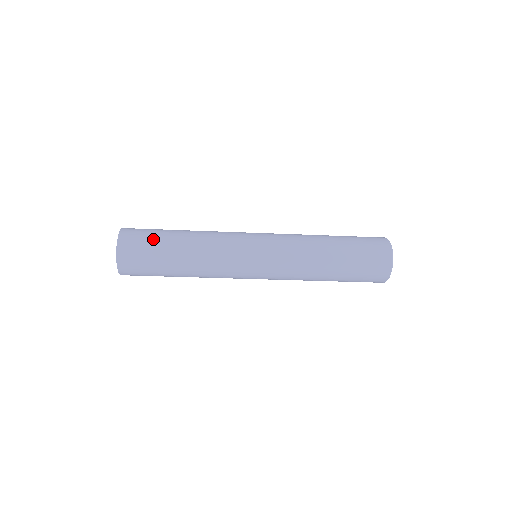
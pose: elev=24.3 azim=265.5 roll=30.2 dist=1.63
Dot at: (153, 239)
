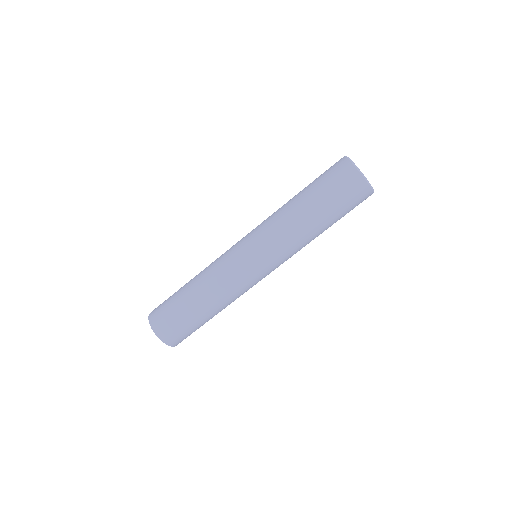
Dot at: (173, 308)
